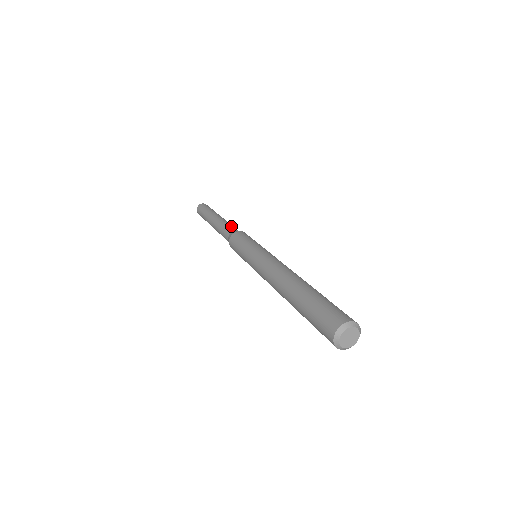
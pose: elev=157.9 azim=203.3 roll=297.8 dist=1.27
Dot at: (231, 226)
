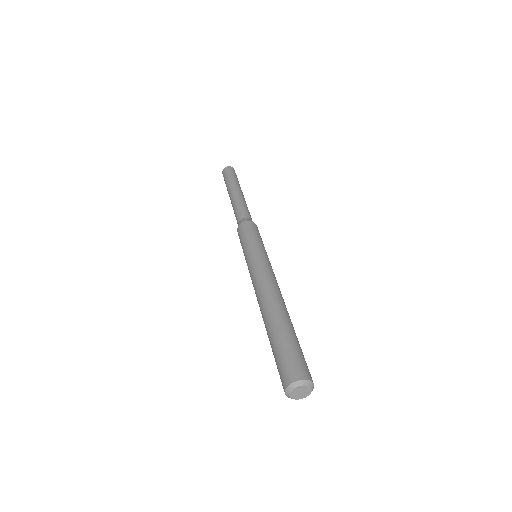
Dot at: (242, 209)
